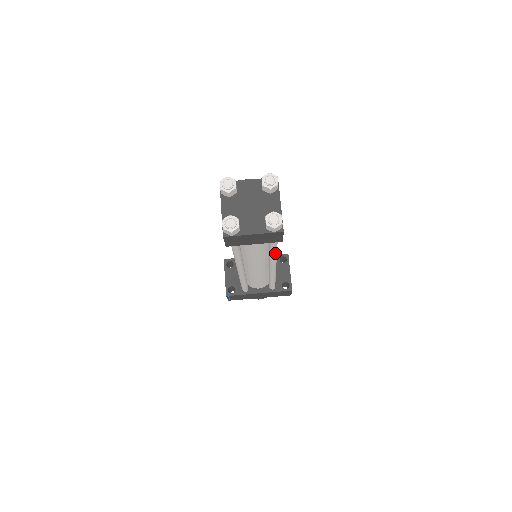
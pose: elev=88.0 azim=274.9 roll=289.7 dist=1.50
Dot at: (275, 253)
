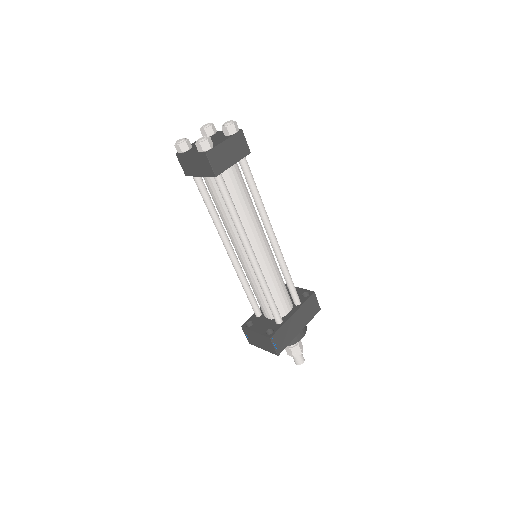
Dot at: (259, 195)
